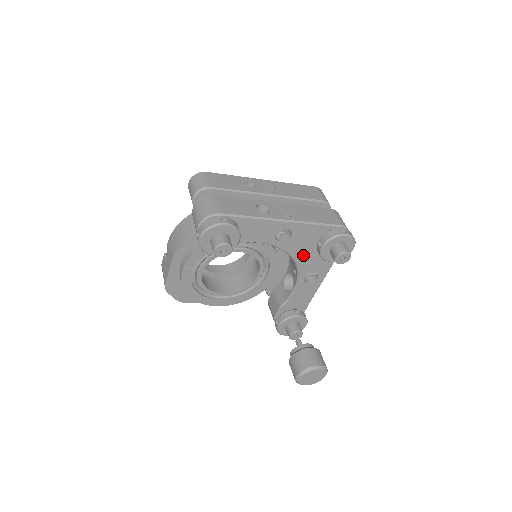
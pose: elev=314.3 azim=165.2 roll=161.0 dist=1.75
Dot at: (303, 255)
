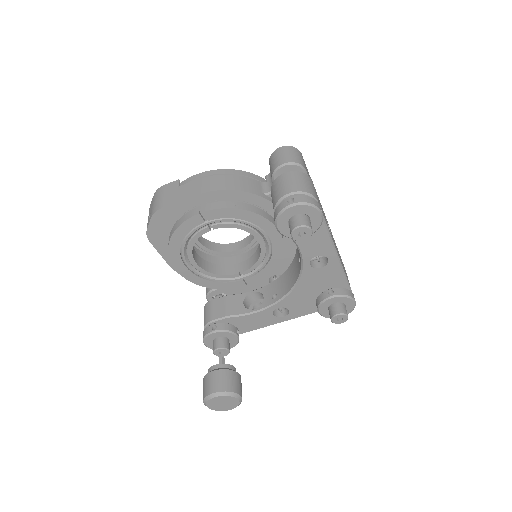
Dot at: (304, 289)
